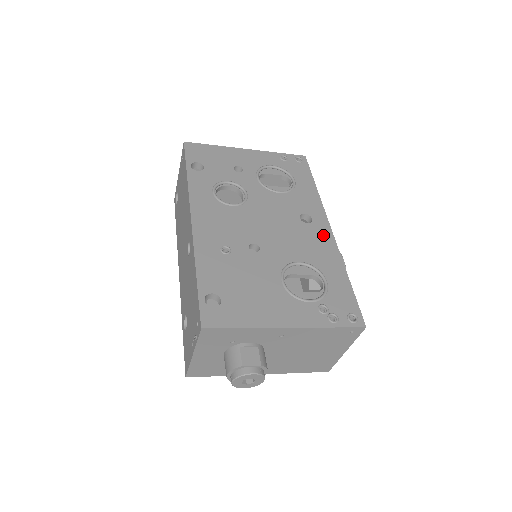
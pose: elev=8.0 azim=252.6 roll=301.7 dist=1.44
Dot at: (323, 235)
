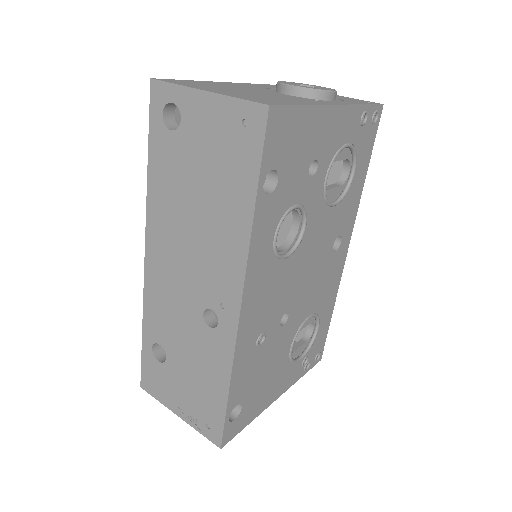
Dot at: (339, 264)
